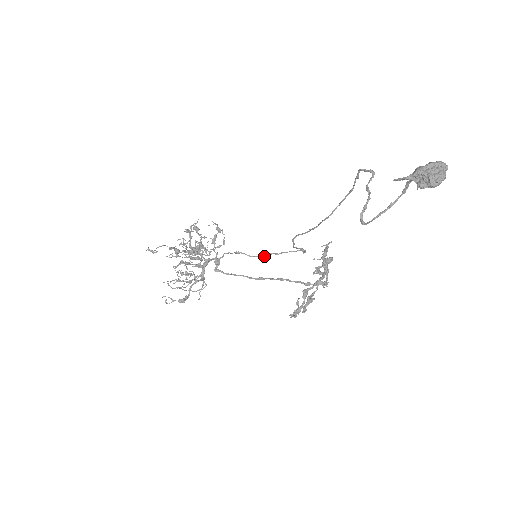
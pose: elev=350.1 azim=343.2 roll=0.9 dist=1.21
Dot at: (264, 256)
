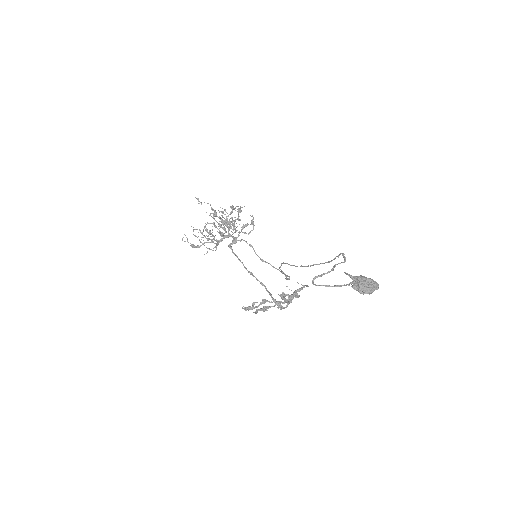
Dot at: (264, 261)
